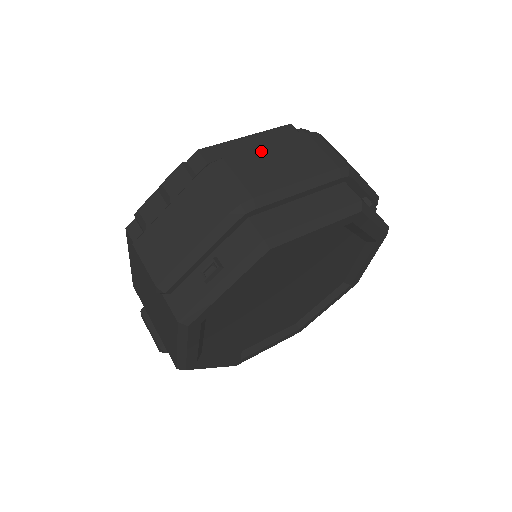
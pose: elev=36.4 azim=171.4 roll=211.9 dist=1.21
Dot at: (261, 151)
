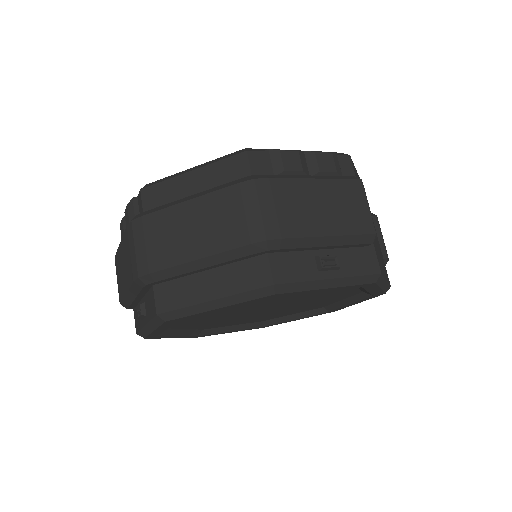
Dot at: (179, 209)
